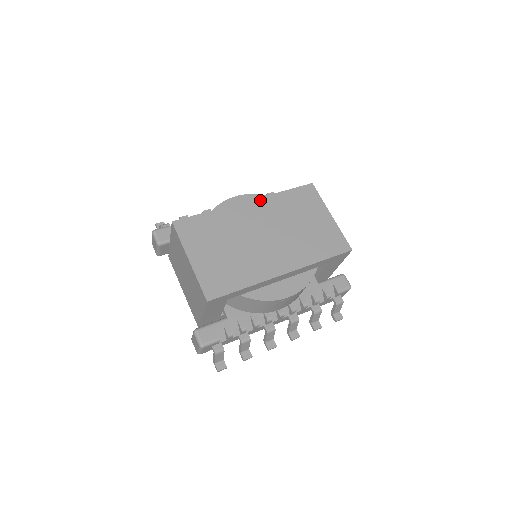
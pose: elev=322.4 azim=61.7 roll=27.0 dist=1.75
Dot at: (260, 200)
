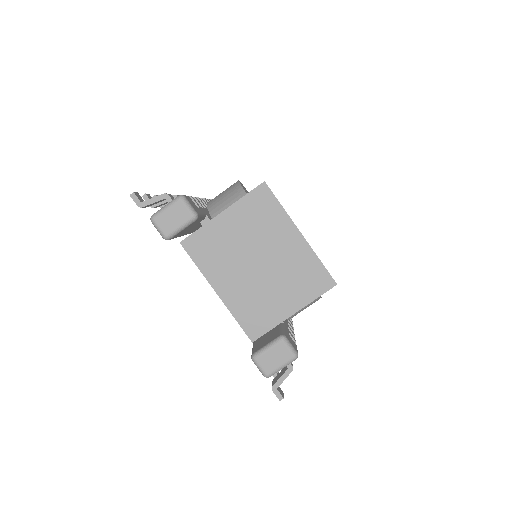
Dot at: occluded
